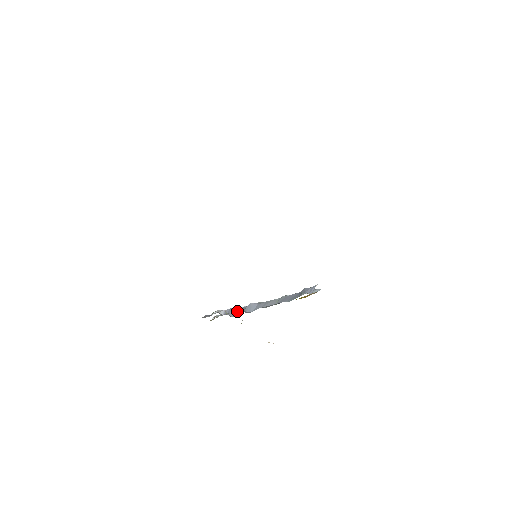
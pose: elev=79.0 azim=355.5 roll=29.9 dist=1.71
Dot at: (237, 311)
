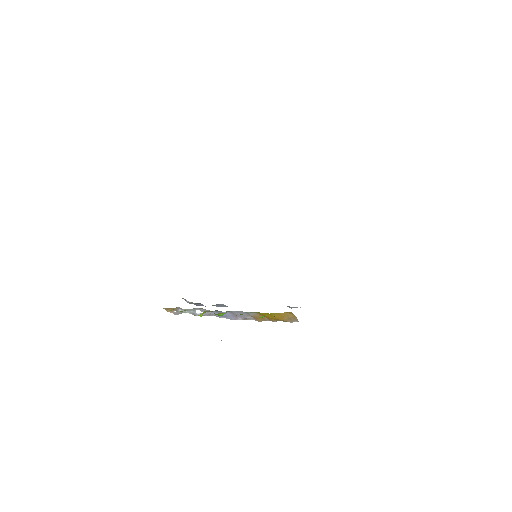
Dot at: (203, 305)
